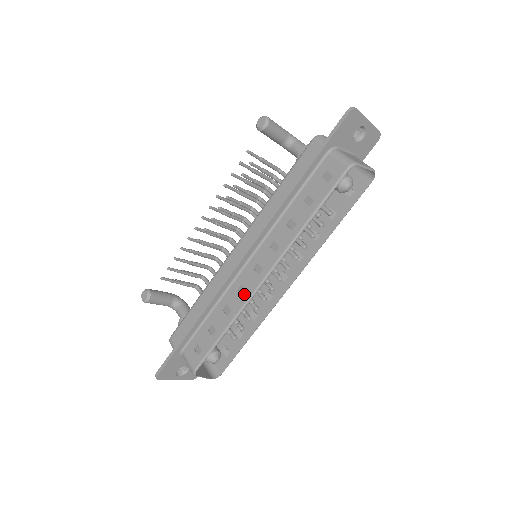
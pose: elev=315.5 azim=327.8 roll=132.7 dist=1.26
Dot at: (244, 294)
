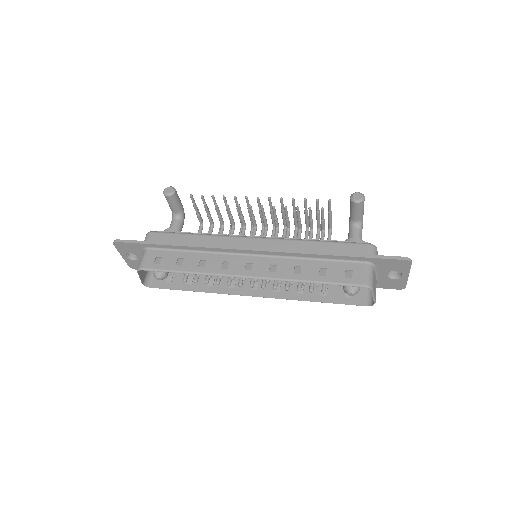
Dot at: (223, 268)
